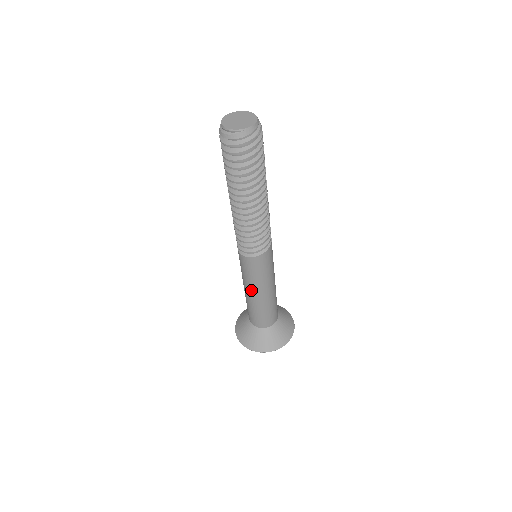
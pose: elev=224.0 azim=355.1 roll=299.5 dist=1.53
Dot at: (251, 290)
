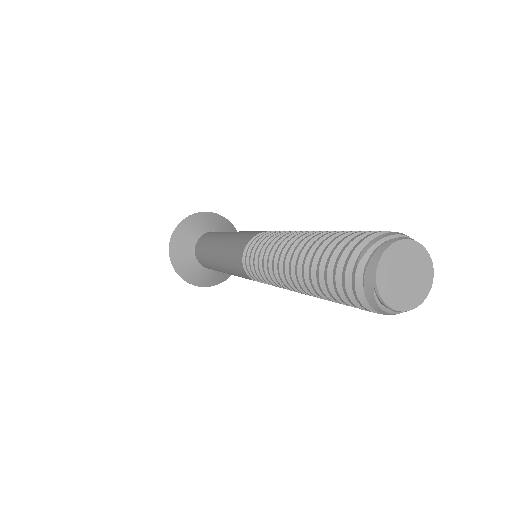
Dot at: occluded
